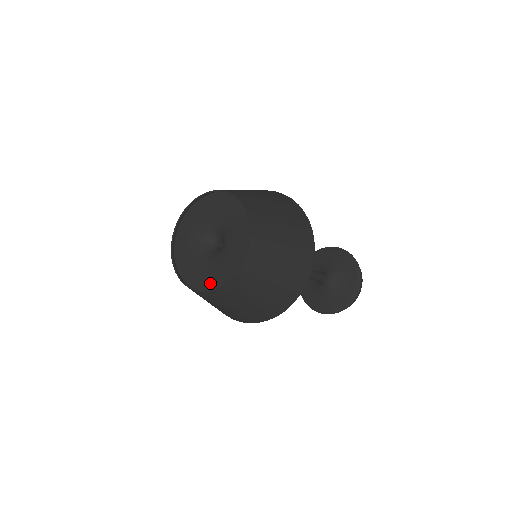
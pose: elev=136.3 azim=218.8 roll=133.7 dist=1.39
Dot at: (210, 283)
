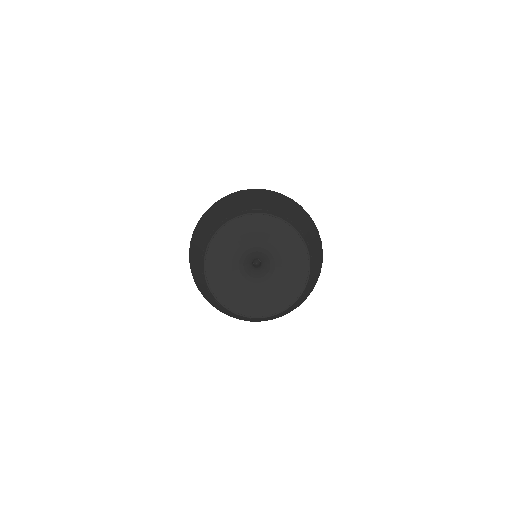
Dot at: (256, 308)
